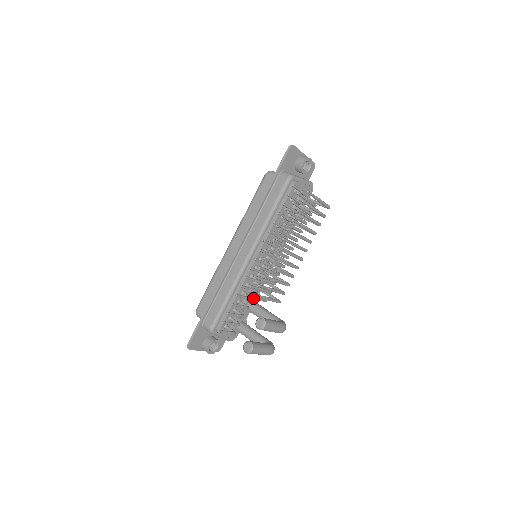
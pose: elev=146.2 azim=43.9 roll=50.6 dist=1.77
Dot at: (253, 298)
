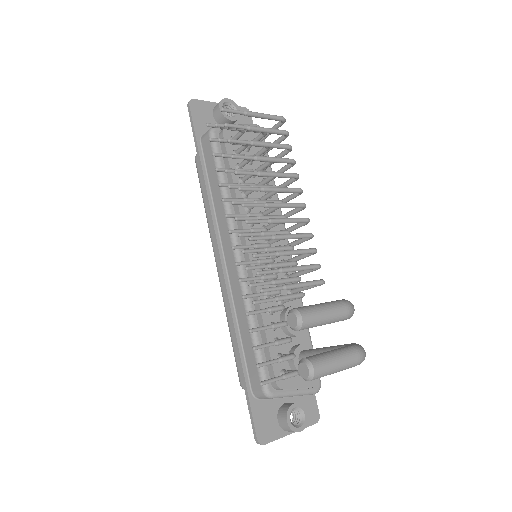
Dot at: occluded
